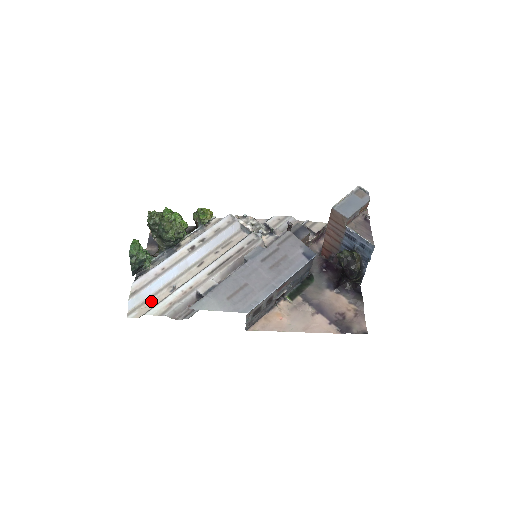
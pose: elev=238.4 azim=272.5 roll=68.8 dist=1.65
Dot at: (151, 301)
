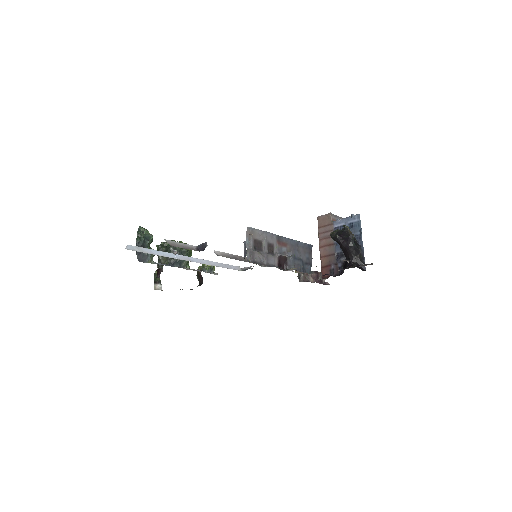
Dot at: occluded
